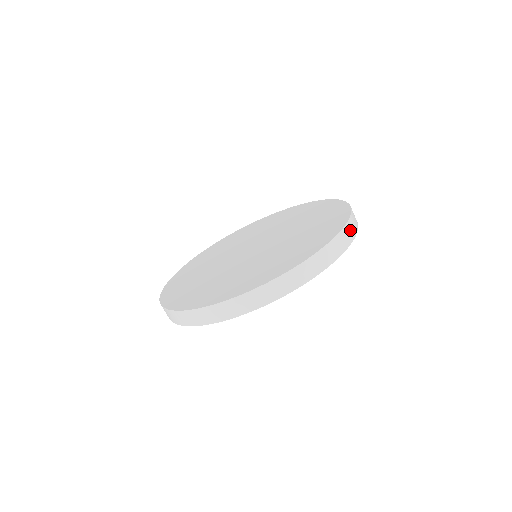
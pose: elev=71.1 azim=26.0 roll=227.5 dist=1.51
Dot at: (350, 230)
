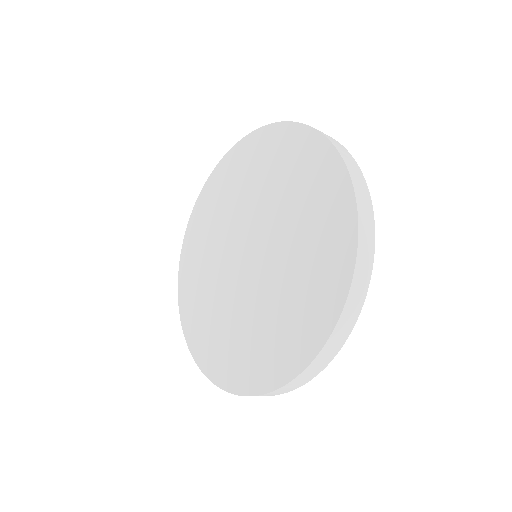
Dot at: (364, 210)
